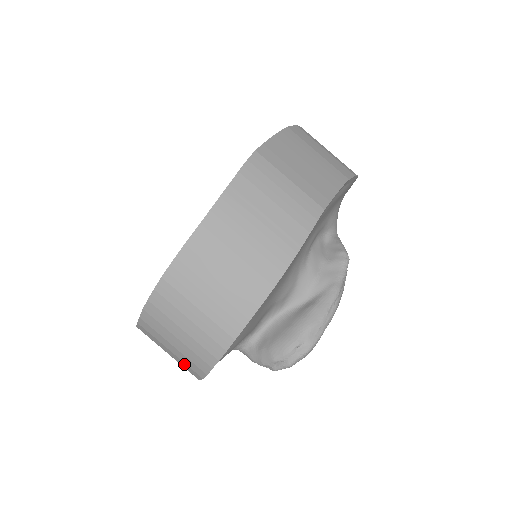
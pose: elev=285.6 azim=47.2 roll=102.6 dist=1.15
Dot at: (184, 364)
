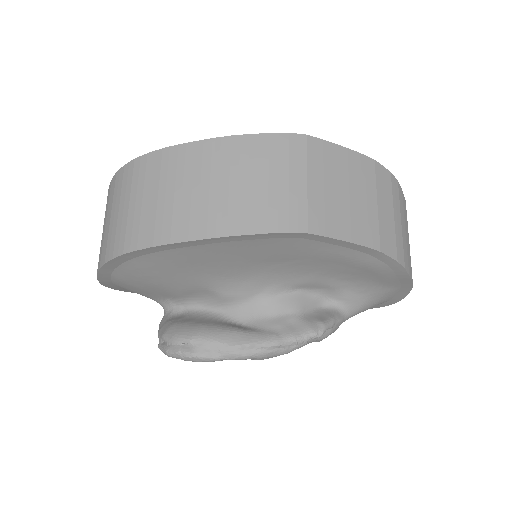
Dot at: occluded
